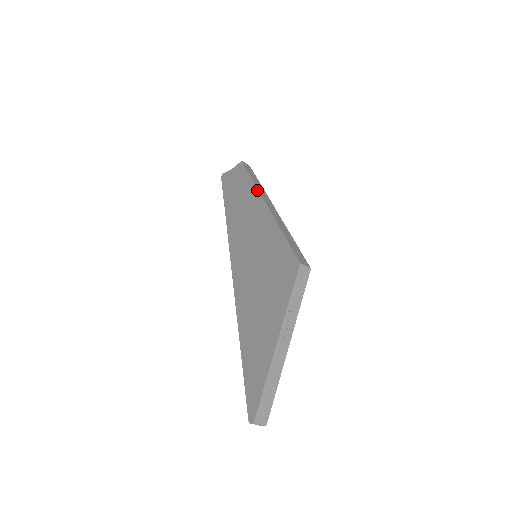
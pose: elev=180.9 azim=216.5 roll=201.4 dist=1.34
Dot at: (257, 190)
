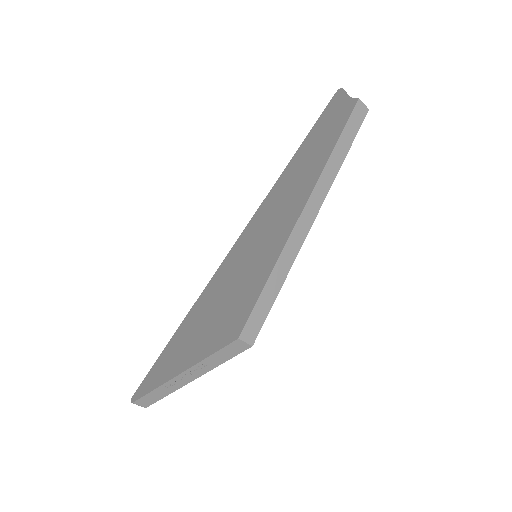
Dot at: (318, 177)
